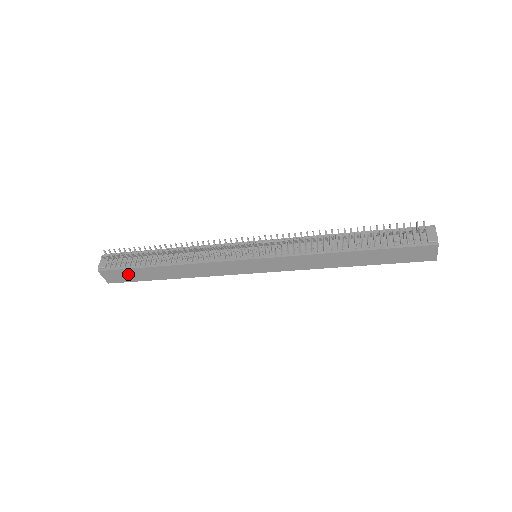
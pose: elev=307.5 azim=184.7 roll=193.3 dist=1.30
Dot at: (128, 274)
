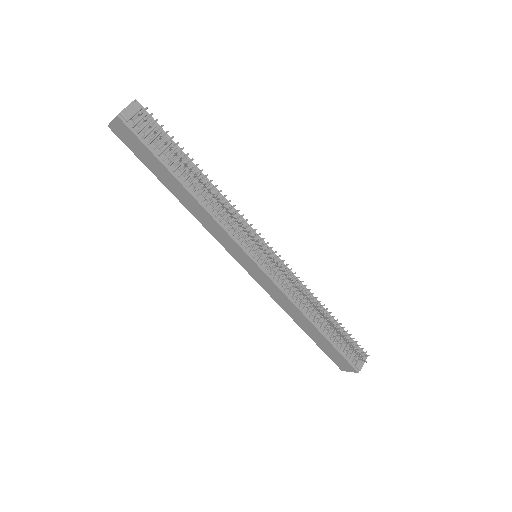
Dot at: (142, 150)
